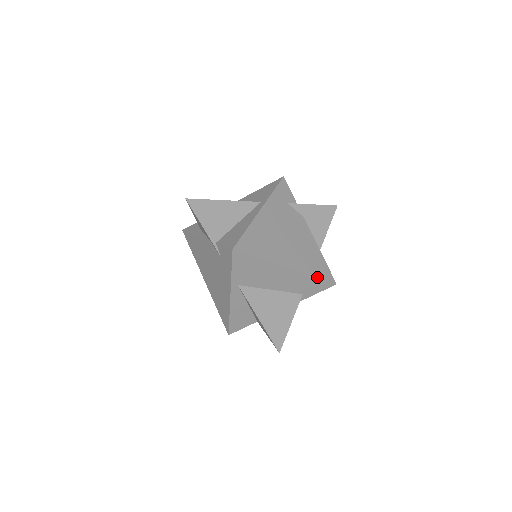
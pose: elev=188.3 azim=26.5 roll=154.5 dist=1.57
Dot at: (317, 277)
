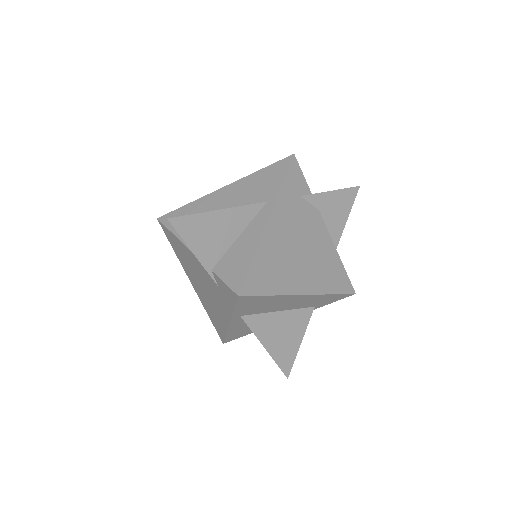
Dot at: (335, 293)
